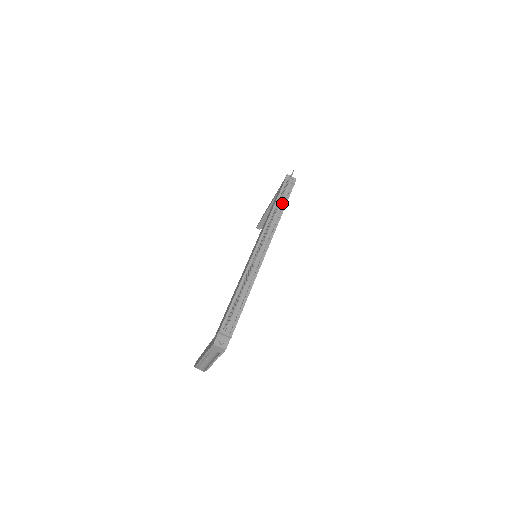
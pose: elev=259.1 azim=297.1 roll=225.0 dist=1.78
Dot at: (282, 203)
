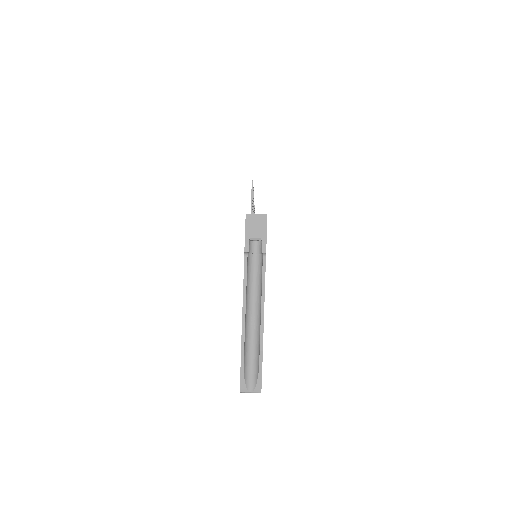
Dot at: occluded
